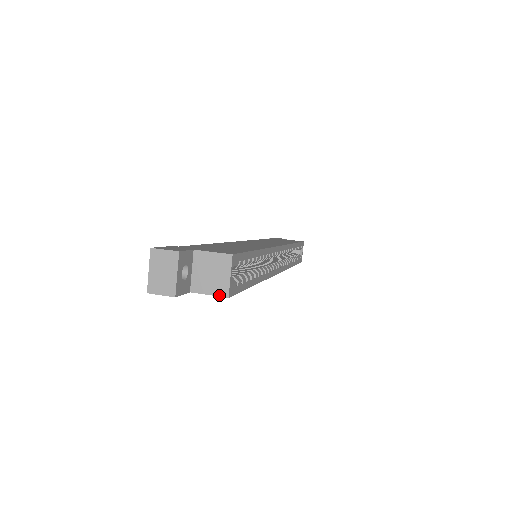
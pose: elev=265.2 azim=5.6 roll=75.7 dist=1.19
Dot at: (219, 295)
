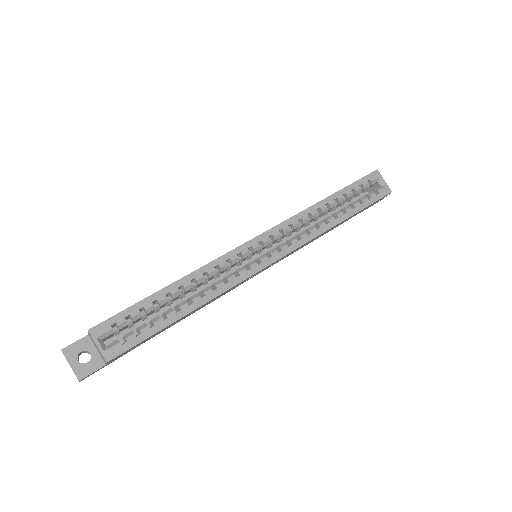
Dot at: (106, 362)
